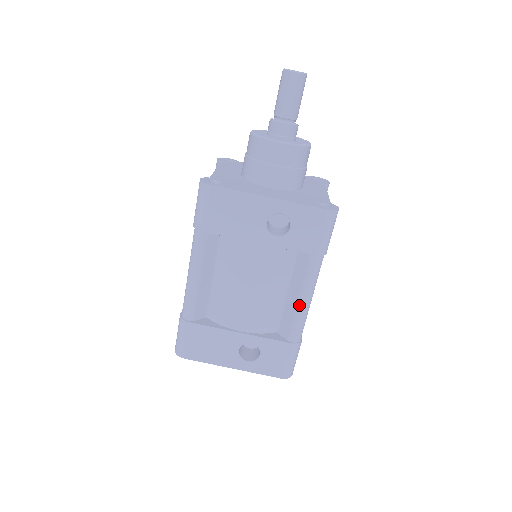
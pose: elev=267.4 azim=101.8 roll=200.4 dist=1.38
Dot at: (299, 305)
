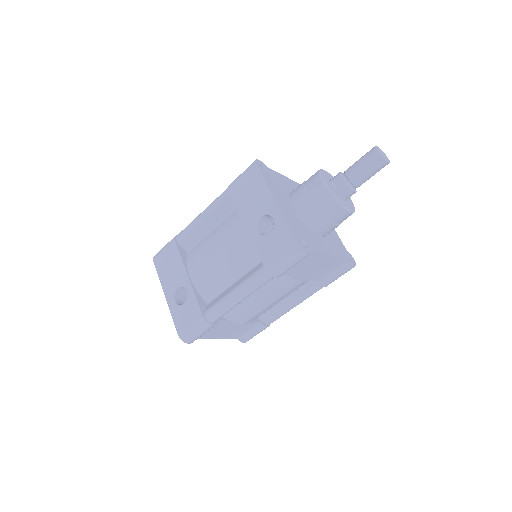
Dot at: (229, 294)
